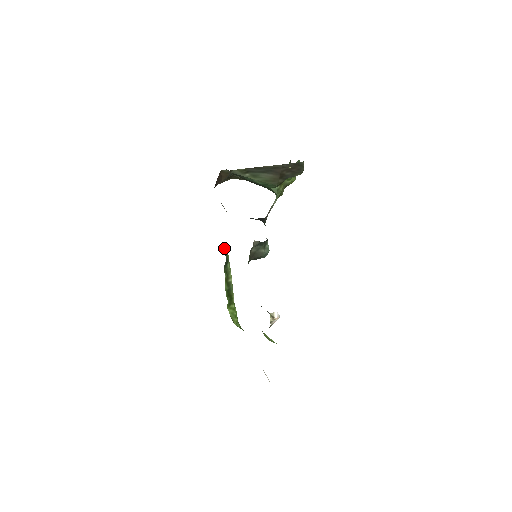
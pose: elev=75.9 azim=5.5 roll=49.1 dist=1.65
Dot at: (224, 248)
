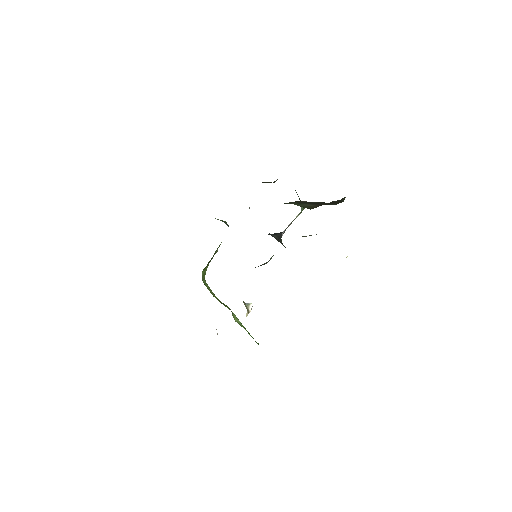
Dot at: occluded
